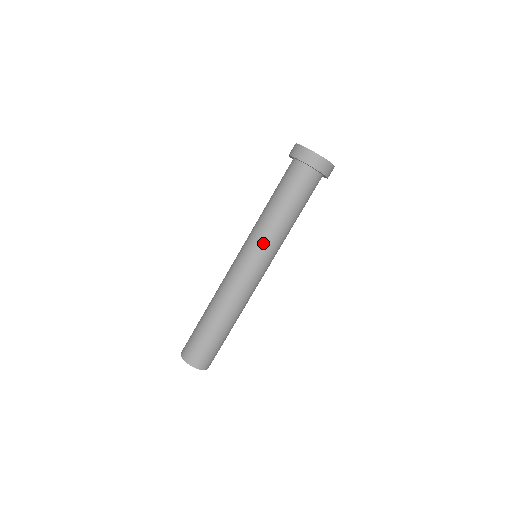
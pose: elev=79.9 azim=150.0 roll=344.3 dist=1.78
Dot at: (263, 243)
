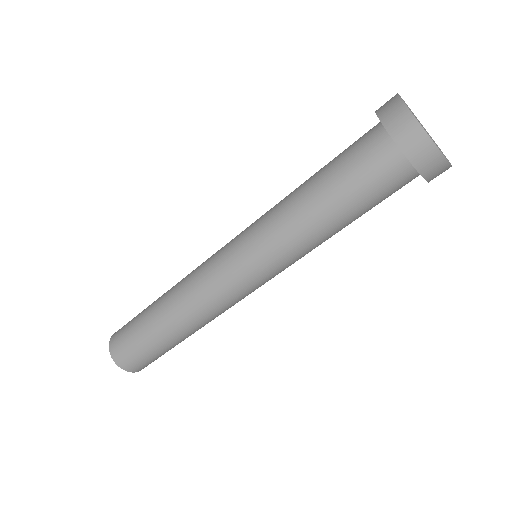
Dot at: (283, 262)
